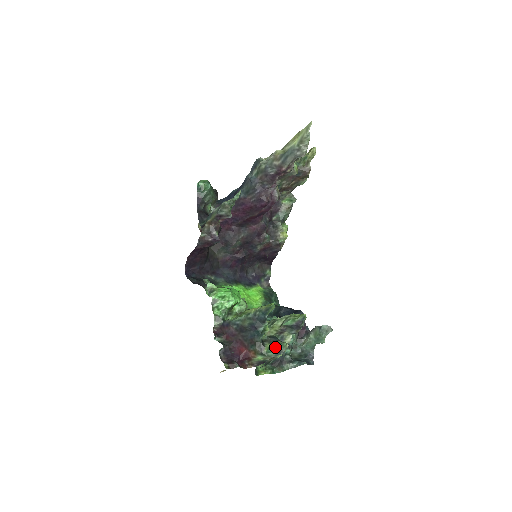
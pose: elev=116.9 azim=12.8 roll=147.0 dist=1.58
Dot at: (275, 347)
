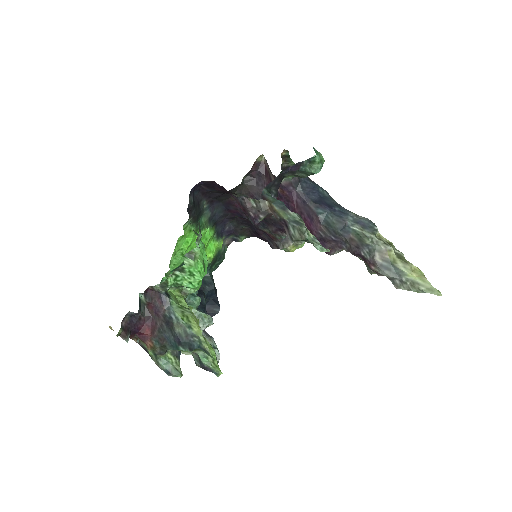
Dot at: (171, 365)
